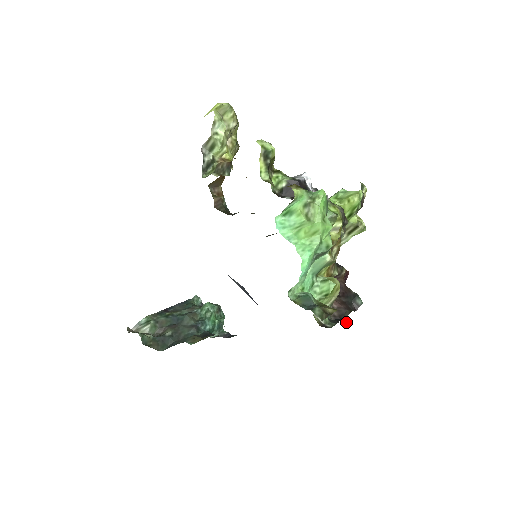
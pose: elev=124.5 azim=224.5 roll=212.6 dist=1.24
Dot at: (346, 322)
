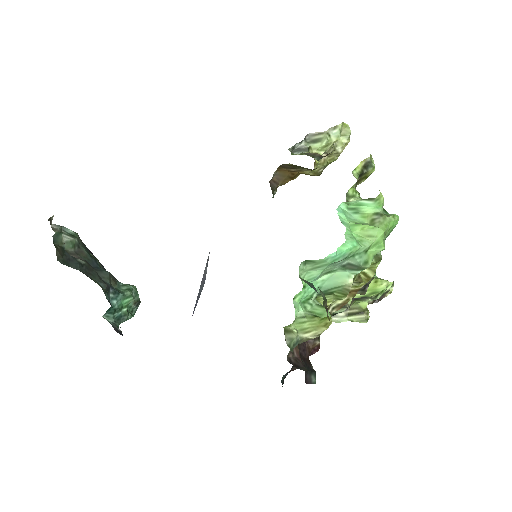
Dot at: occluded
